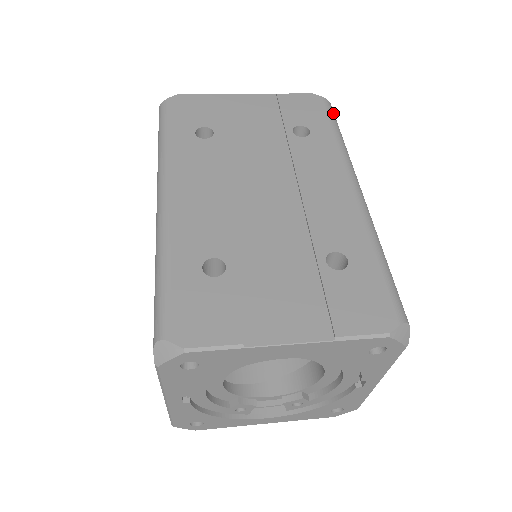
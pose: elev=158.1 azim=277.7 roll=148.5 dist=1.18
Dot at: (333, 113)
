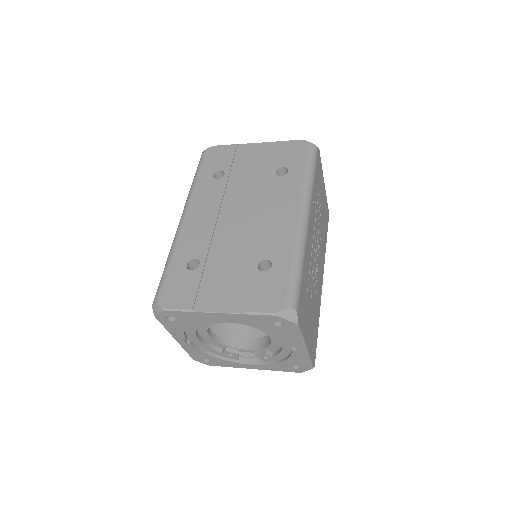
Dot at: (313, 155)
